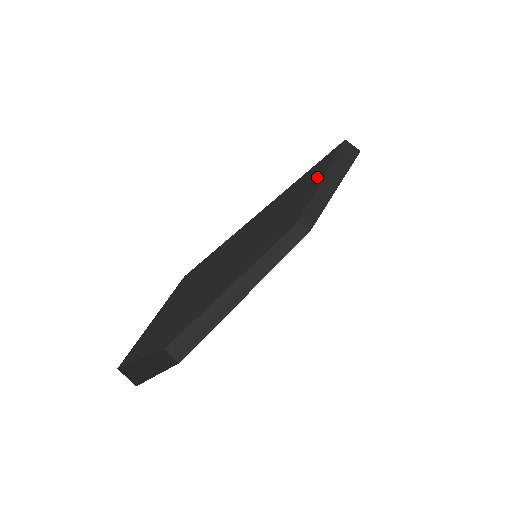
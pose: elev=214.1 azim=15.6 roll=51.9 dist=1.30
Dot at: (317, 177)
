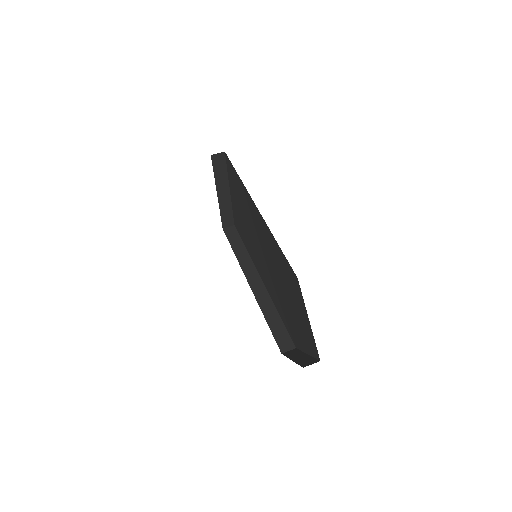
Dot at: occluded
